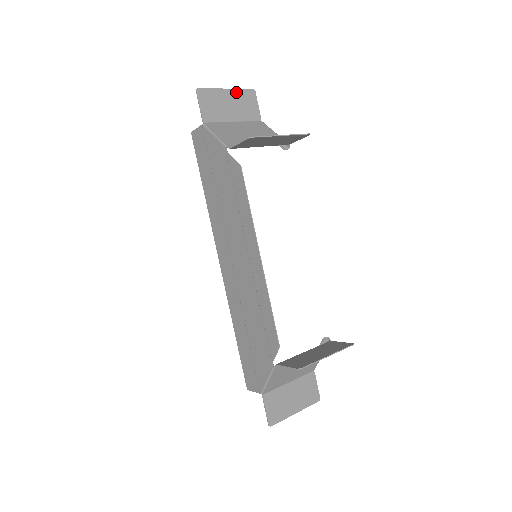
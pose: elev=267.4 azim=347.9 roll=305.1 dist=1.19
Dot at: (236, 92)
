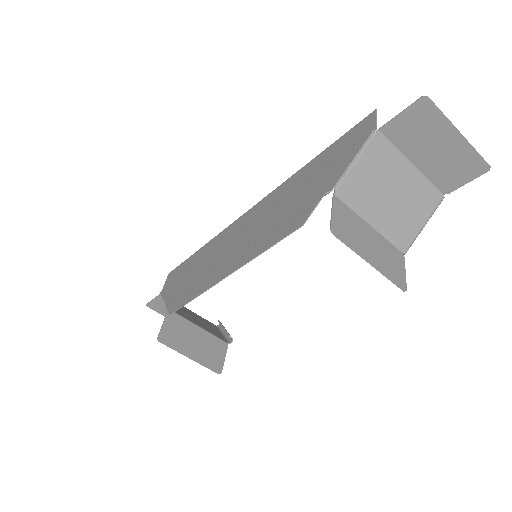
Dot at: (466, 147)
